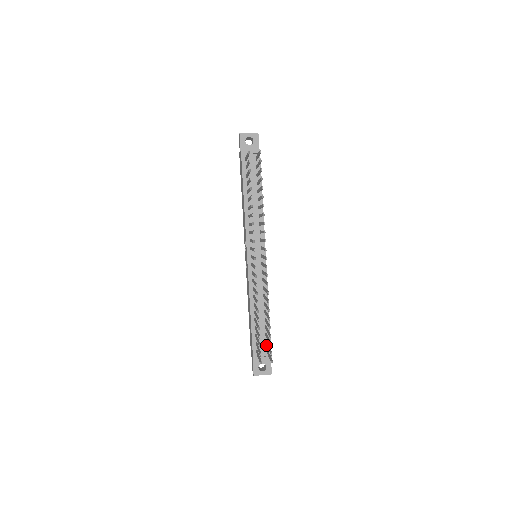
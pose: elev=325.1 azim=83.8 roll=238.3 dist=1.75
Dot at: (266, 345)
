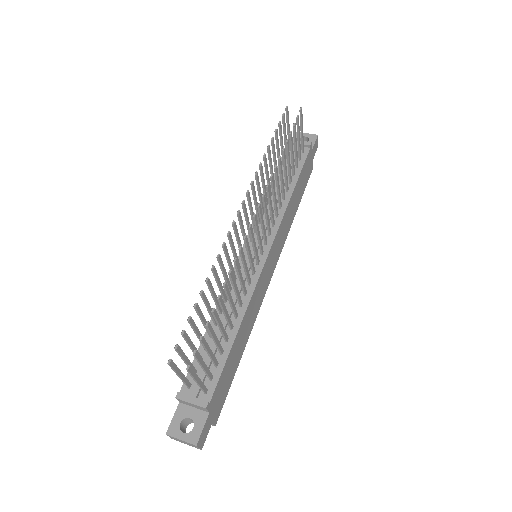
Dot at: (209, 382)
